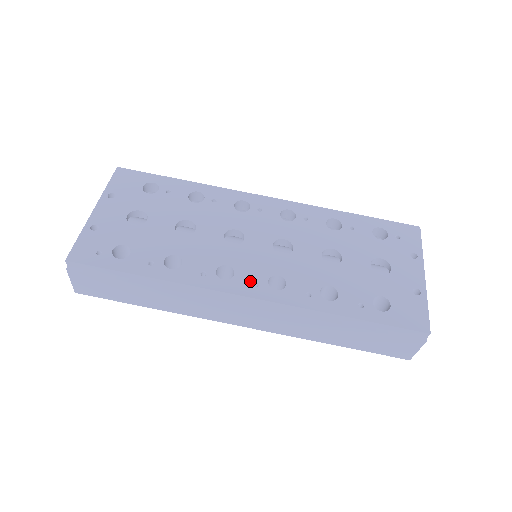
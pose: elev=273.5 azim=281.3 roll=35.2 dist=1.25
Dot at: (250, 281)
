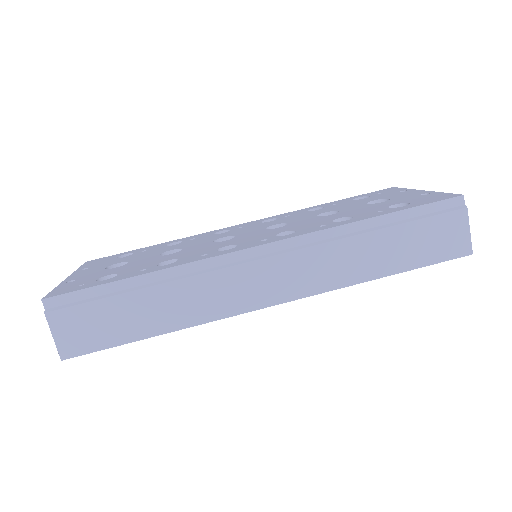
Dot at: (257, 241)
